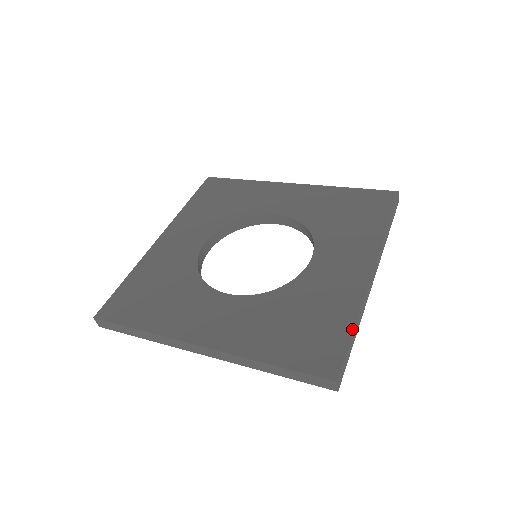
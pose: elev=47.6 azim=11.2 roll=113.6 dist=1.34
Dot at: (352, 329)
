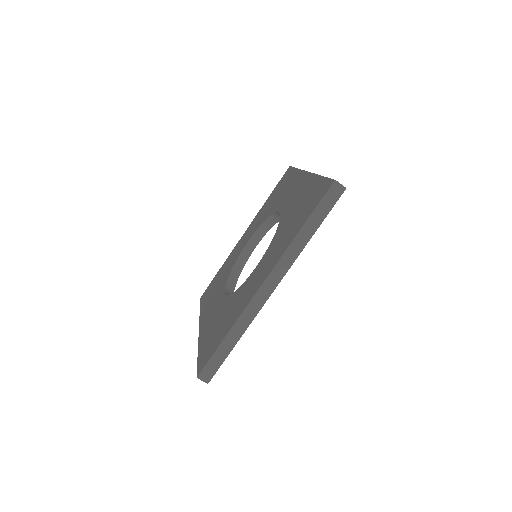
Dot at: (321, 177)
